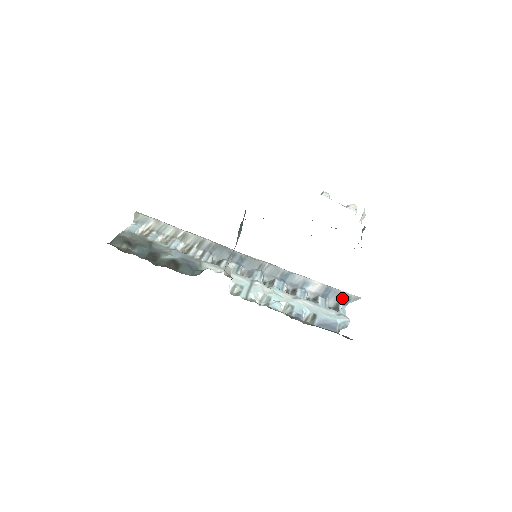
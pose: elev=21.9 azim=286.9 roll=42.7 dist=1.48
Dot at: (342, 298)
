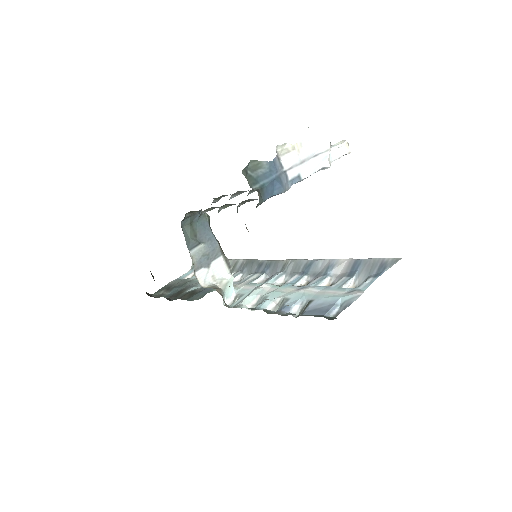
Dot at: (375, 268)
